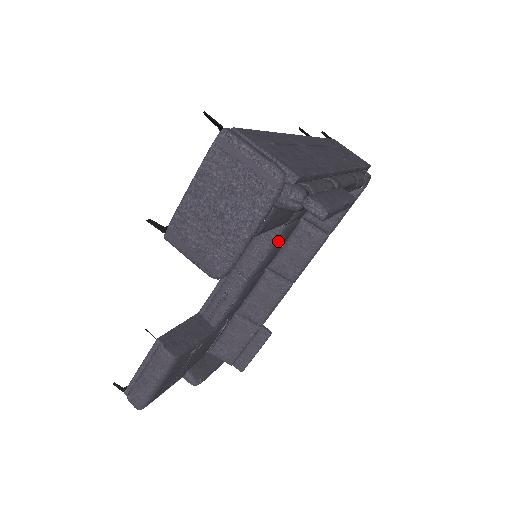
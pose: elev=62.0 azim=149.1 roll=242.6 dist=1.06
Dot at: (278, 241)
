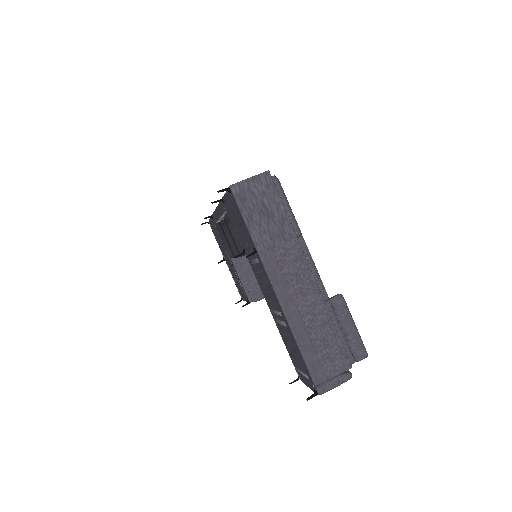
Dot at: occluded
